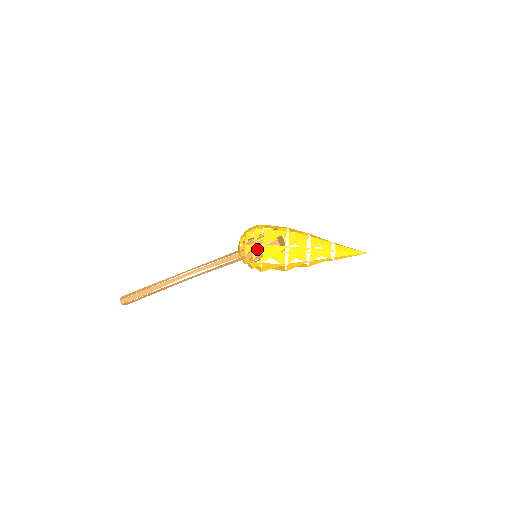
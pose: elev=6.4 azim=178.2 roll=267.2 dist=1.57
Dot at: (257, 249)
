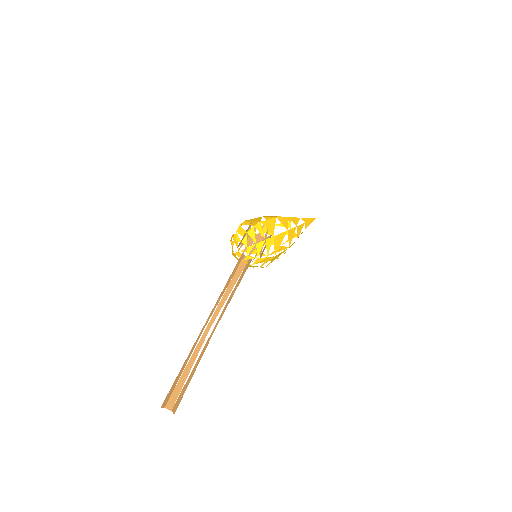
Dot at: (259, 228)
